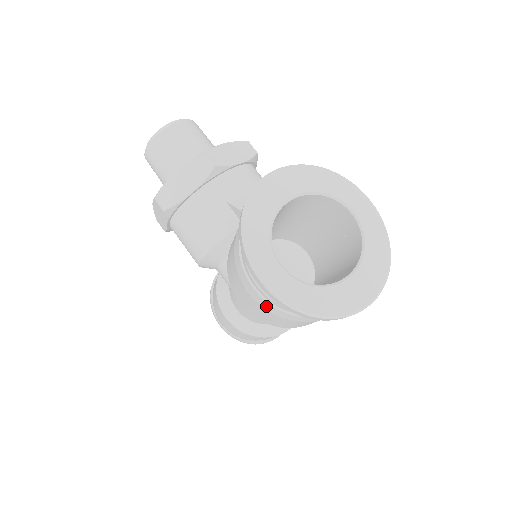
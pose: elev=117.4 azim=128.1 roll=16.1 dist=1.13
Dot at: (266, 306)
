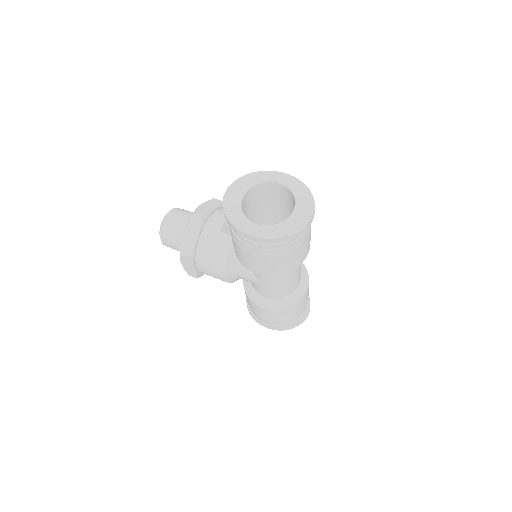
Dot at: (266, 254)
